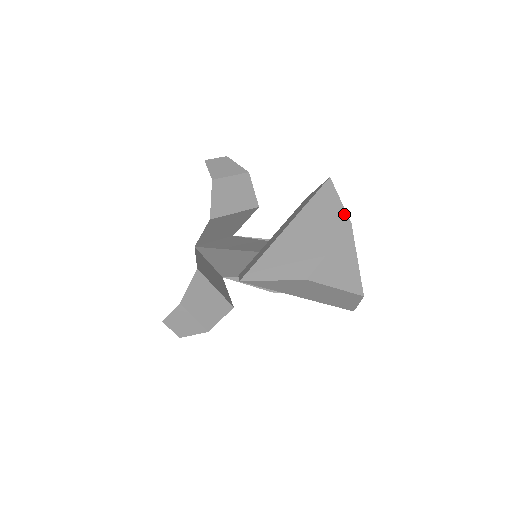
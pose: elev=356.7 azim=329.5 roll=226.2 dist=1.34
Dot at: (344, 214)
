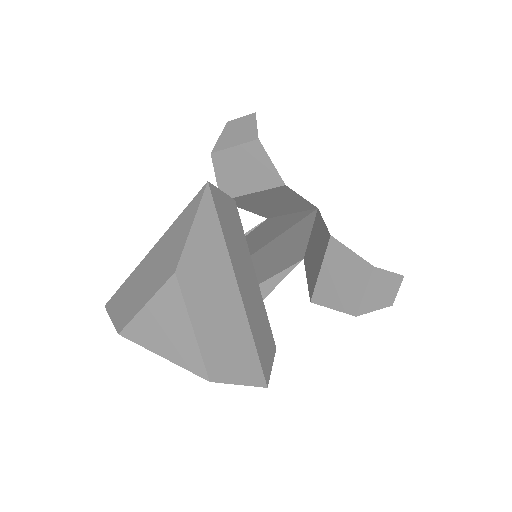
Dot at: (180, 253)
